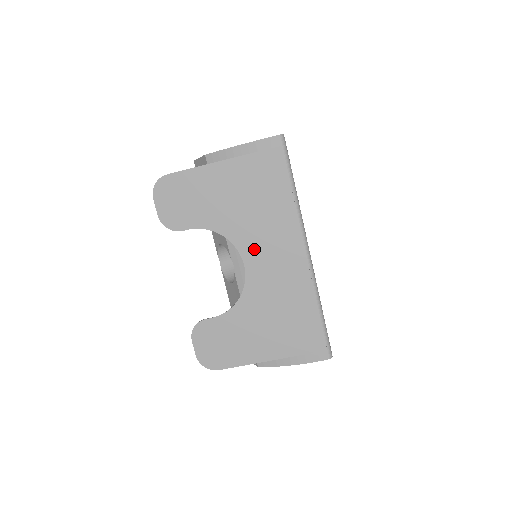
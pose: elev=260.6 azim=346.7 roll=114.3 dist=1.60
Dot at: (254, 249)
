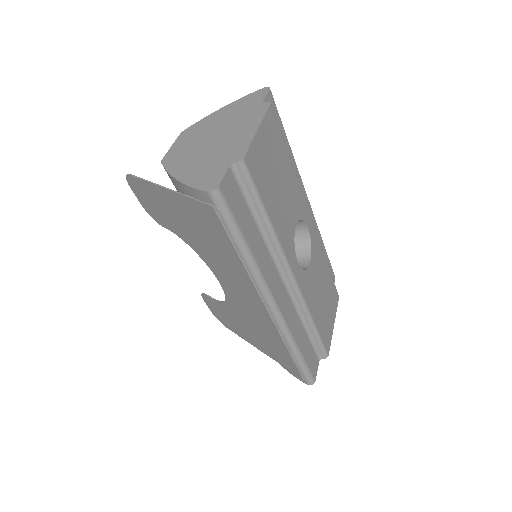
Dot at: (222, 277)
